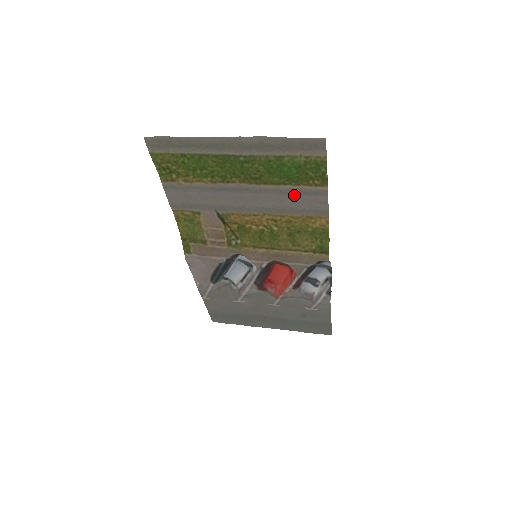
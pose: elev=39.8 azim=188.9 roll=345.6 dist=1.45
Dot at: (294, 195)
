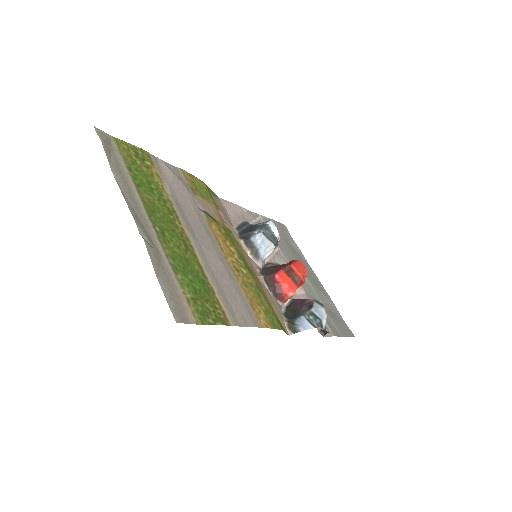
Dot at: (222, 288)
